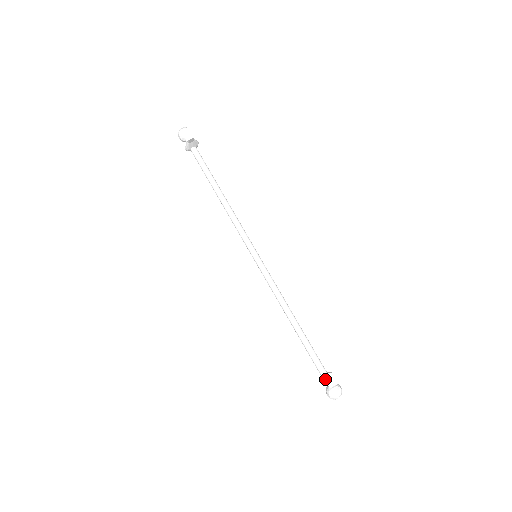
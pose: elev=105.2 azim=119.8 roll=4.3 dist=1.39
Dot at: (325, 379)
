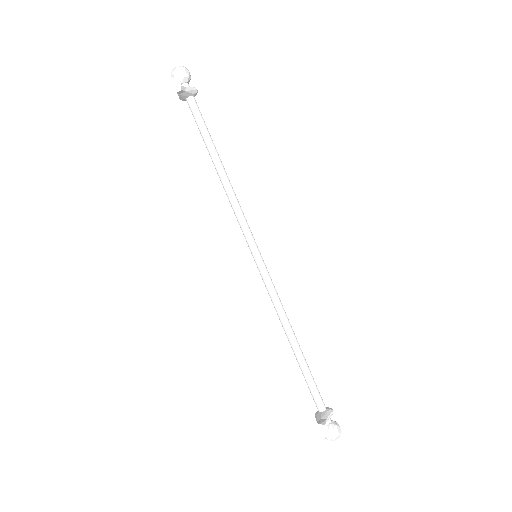
Dot at: (311, 429)
